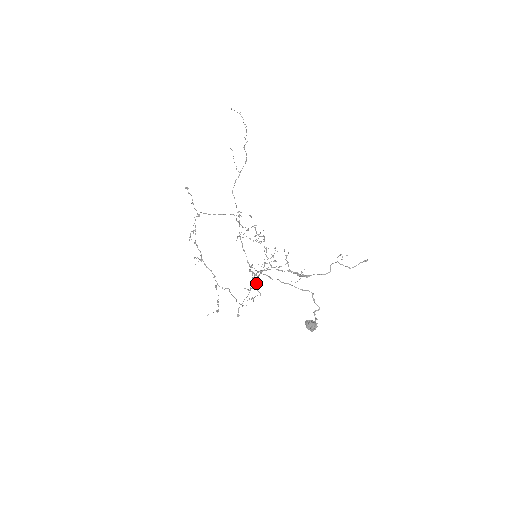
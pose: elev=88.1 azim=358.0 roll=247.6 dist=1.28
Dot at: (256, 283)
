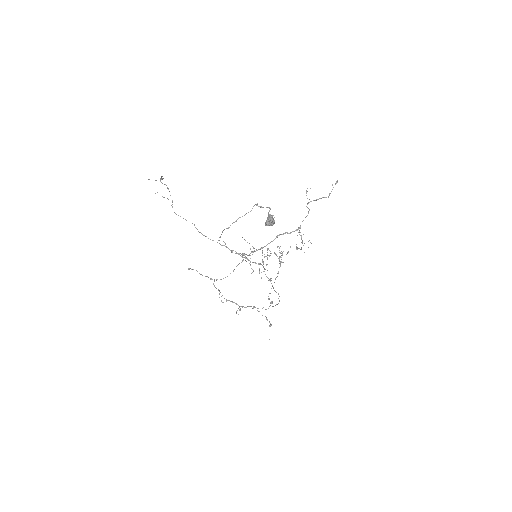
Dot at: (277, 276)
